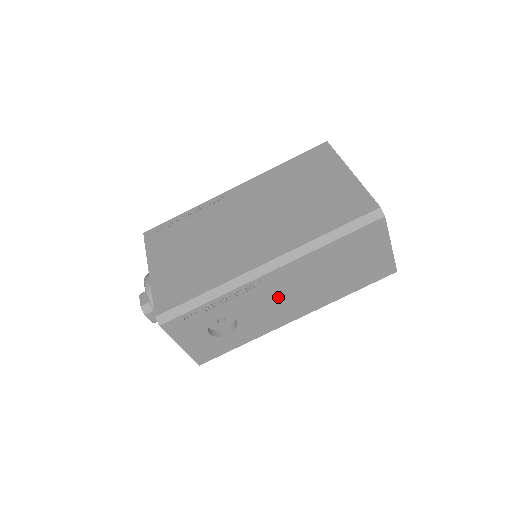
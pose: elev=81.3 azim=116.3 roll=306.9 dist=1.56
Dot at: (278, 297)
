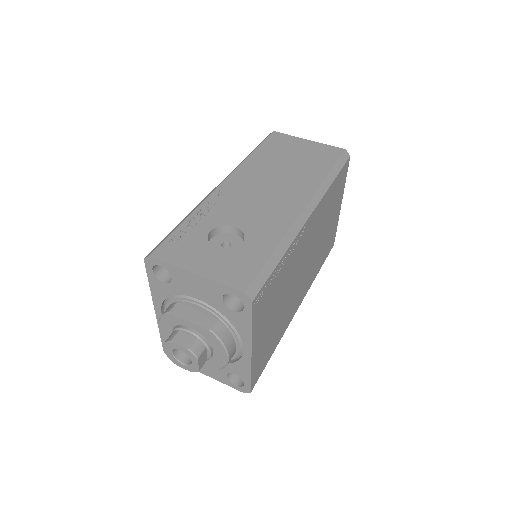
Dot at: (256, 196)
